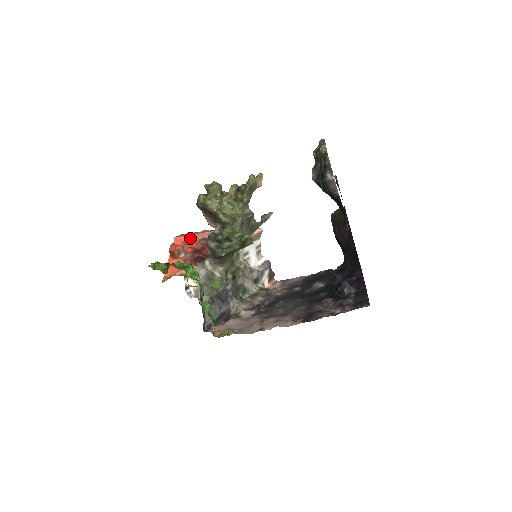
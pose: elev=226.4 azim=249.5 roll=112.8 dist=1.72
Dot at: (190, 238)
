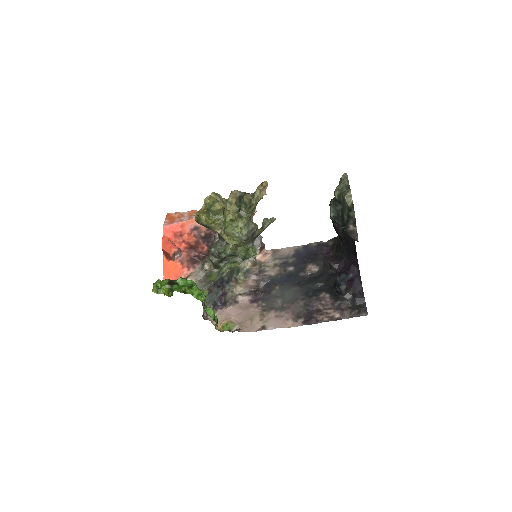
Dot at: (180, 227)
